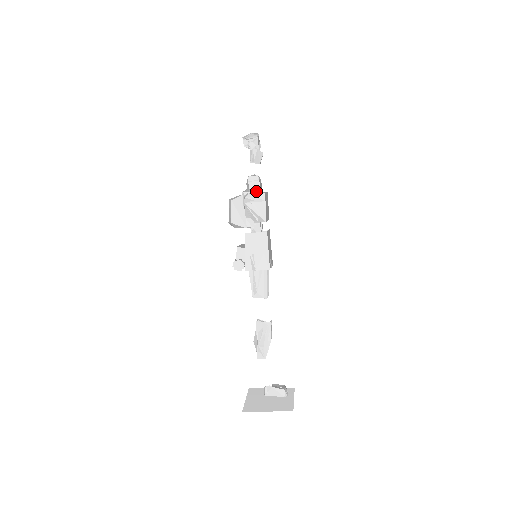
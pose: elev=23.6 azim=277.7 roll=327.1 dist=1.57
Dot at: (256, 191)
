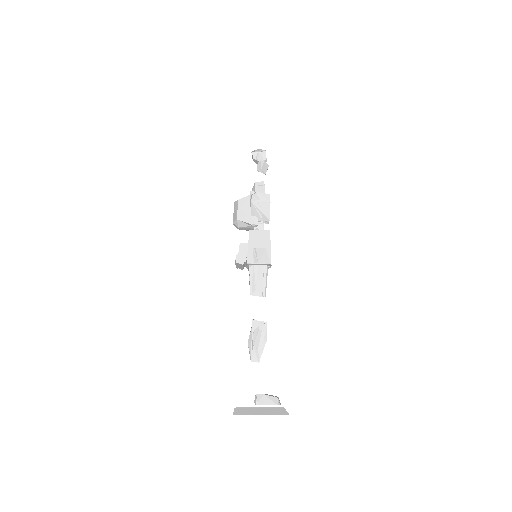
Dot at: occluded
